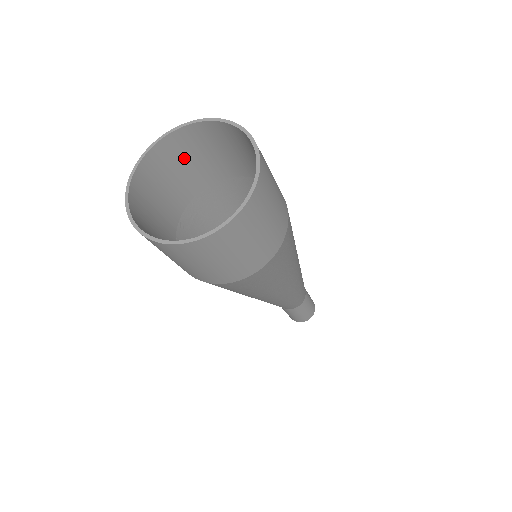
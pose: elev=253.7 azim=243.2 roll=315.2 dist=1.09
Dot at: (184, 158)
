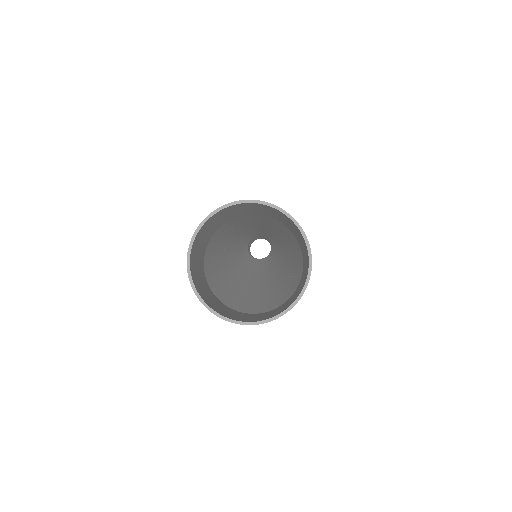
Dot at: (239, 209)
